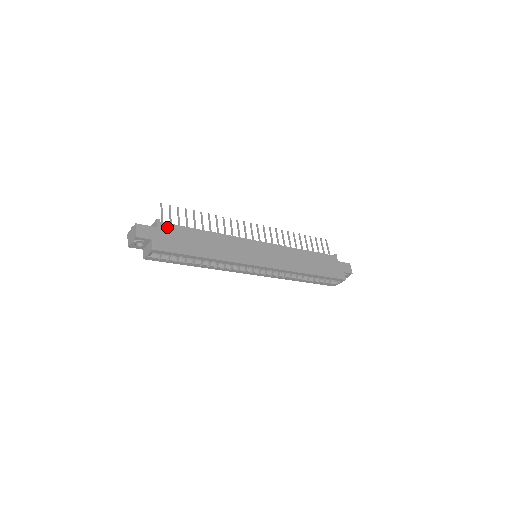
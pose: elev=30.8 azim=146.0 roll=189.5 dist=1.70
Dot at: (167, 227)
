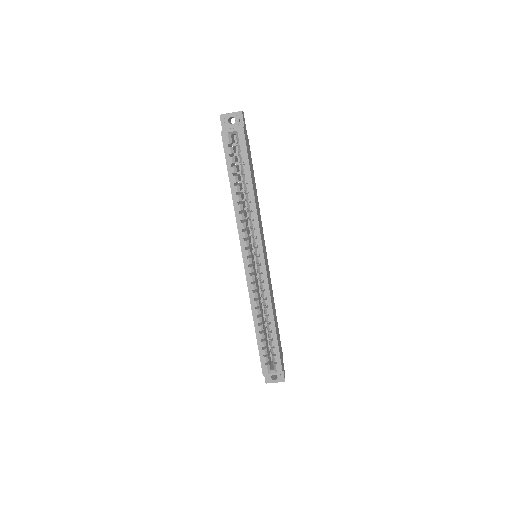
Dot at: (249, 145)
